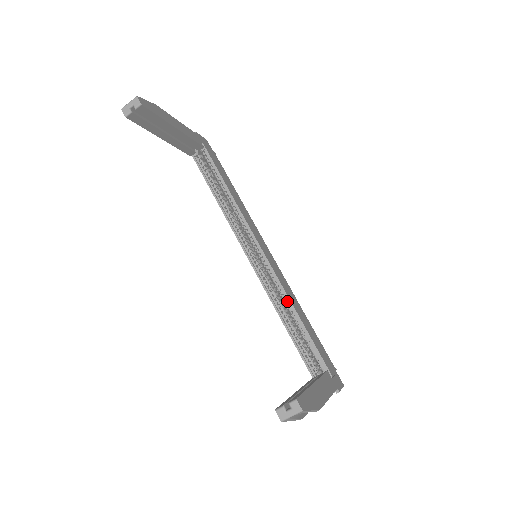
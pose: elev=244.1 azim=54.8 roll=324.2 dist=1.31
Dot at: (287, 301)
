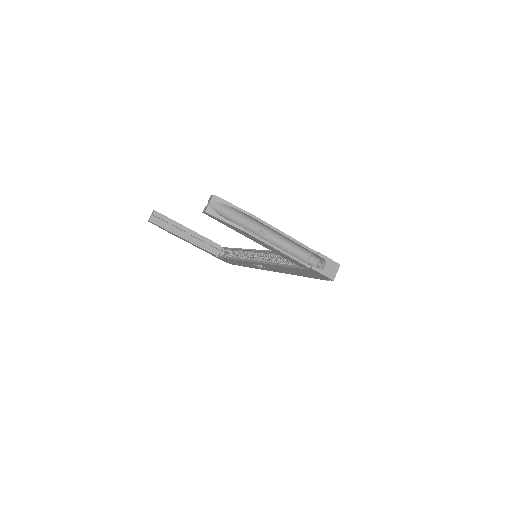
Dot at: (278, 255)
